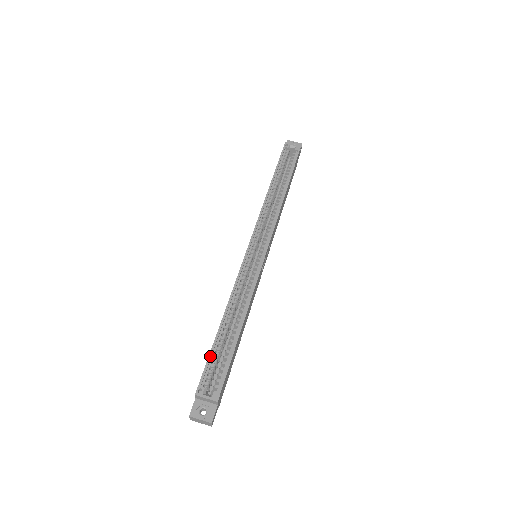
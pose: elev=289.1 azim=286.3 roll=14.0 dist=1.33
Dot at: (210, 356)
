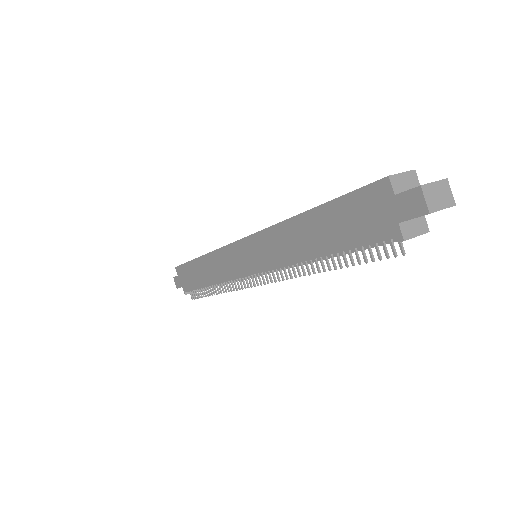
Dot at: (342, 195)
